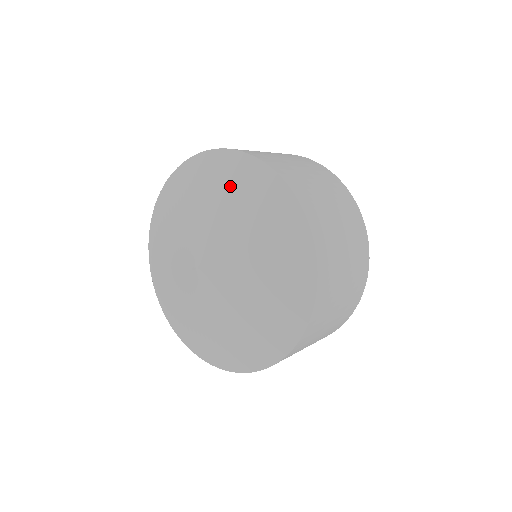
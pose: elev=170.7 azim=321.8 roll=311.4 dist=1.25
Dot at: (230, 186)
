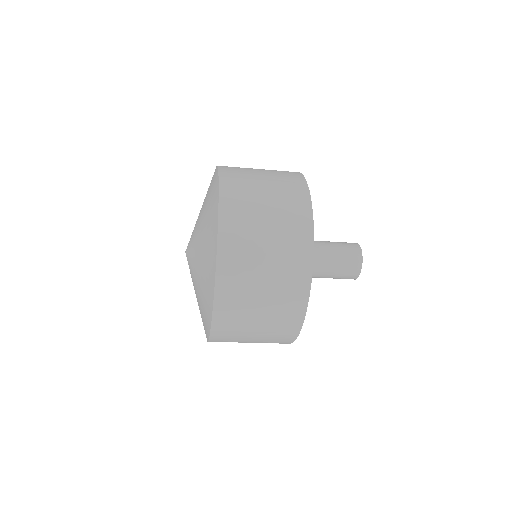
Dot at: occluded
